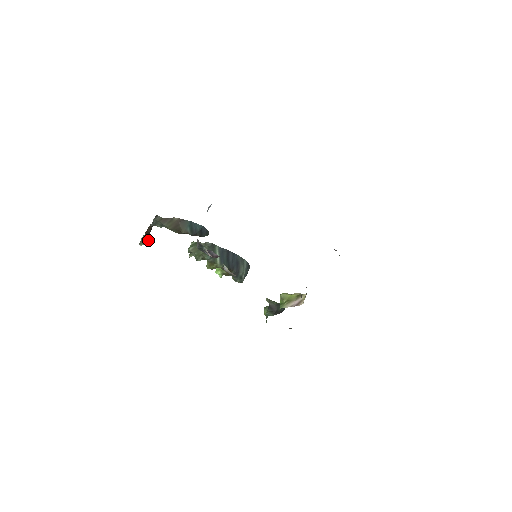
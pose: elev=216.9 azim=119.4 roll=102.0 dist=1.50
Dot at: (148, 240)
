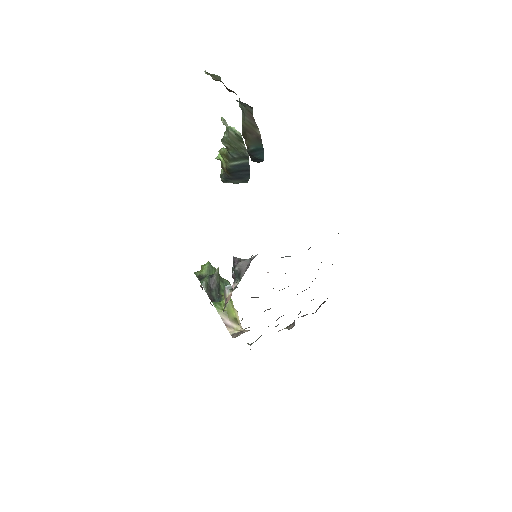
Dot at: occluded
